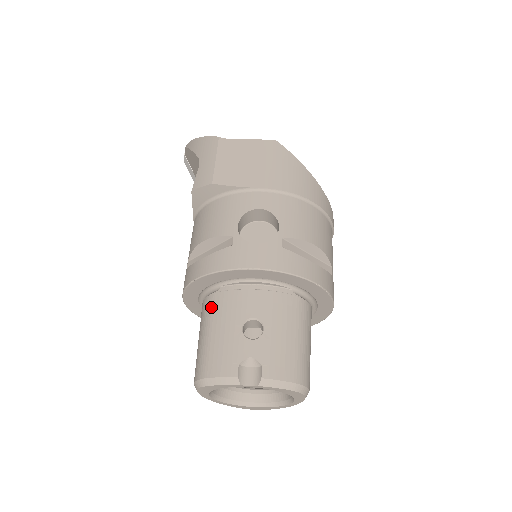
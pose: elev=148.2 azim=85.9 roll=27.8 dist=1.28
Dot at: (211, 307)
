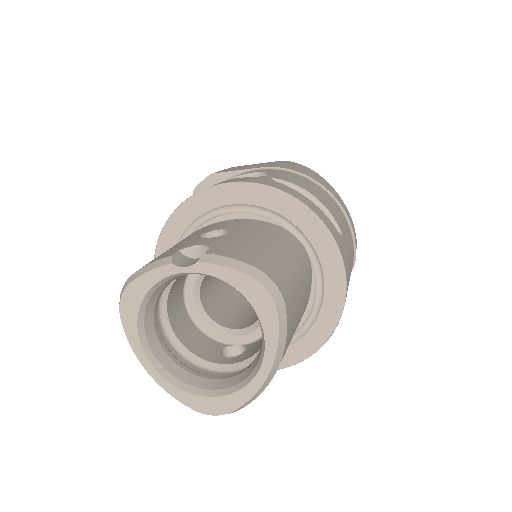
Dot at: occluded
